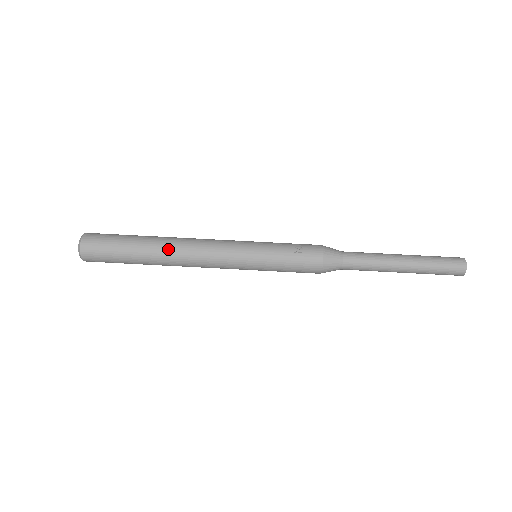
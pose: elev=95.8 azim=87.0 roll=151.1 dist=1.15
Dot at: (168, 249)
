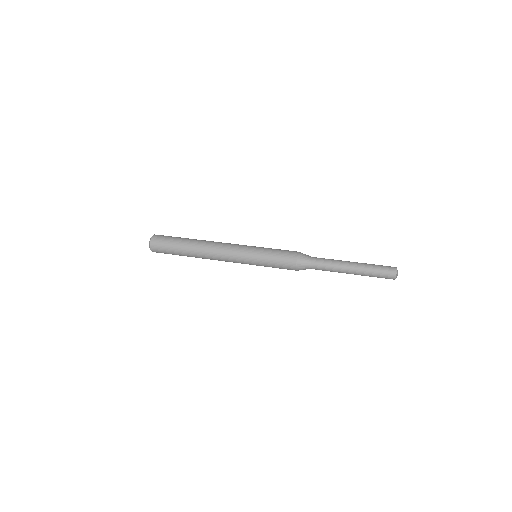
Dot at: (204, 241)
